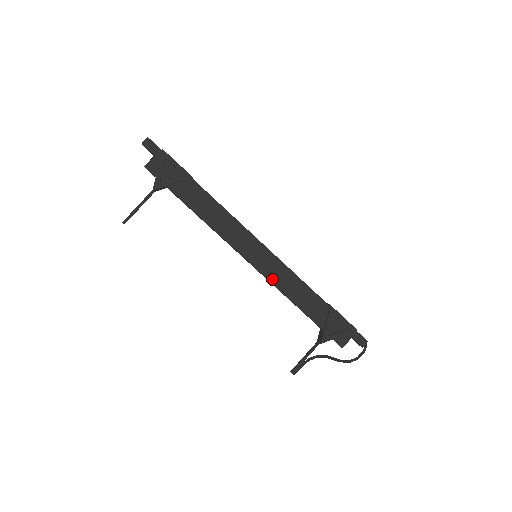
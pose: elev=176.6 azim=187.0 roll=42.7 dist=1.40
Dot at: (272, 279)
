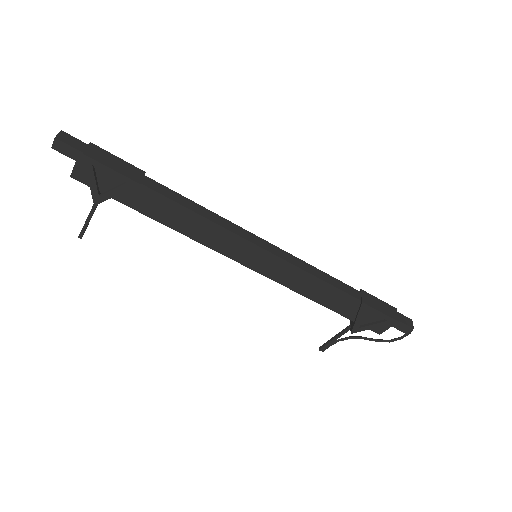
Dot at: (281, 281)
